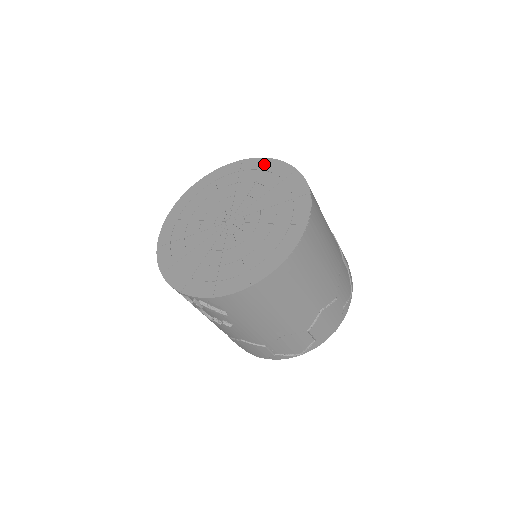
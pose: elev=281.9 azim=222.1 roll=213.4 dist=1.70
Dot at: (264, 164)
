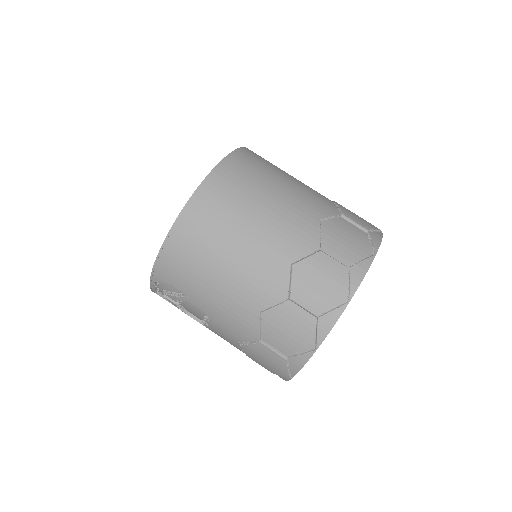
Dot at: occluded
